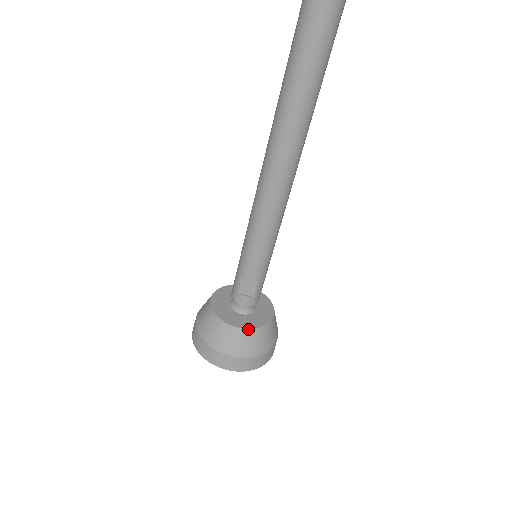
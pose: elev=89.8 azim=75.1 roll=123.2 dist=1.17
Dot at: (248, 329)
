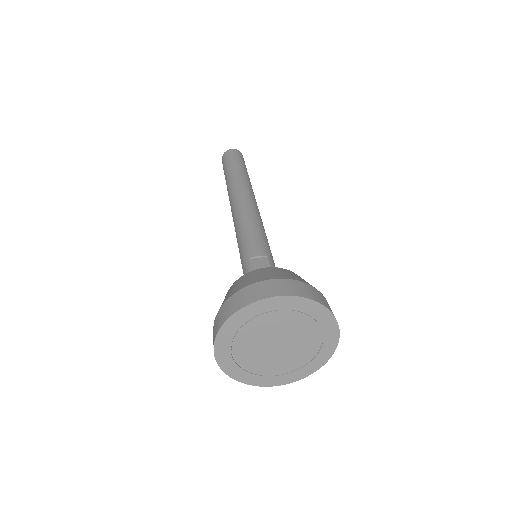
Dot at: (279, 268)
